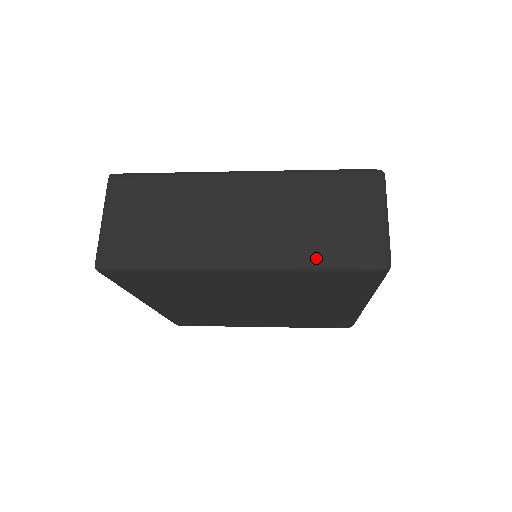
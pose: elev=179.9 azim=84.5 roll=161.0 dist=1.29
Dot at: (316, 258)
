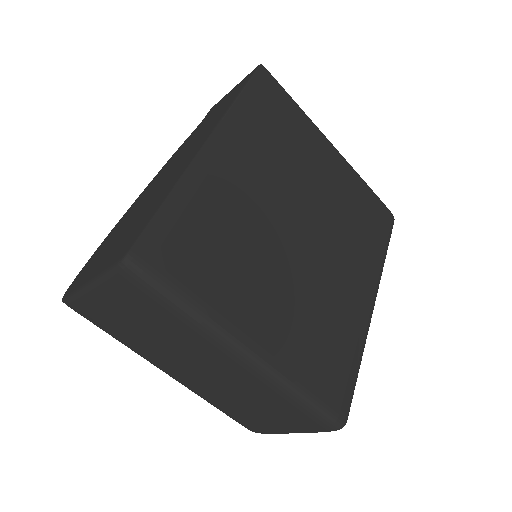
Dot at: occluded
